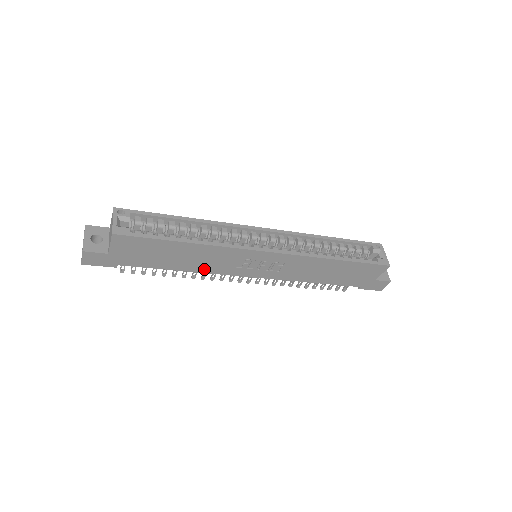
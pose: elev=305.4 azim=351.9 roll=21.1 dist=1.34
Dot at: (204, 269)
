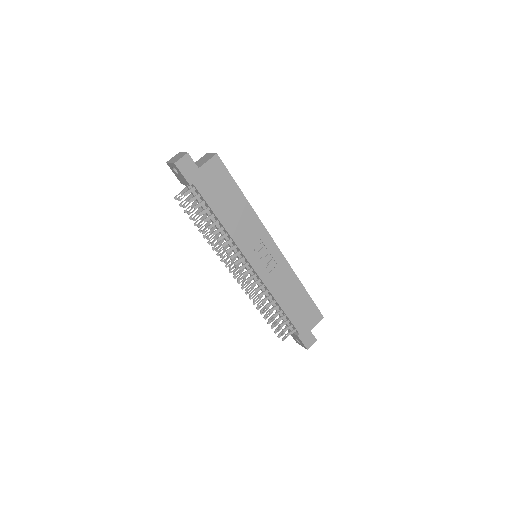
Dot at: (234, 233)
